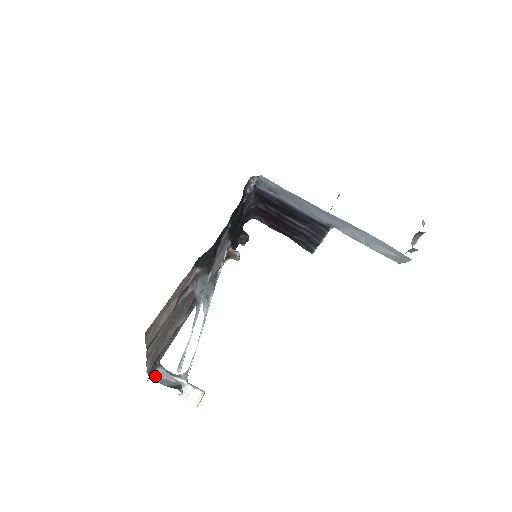
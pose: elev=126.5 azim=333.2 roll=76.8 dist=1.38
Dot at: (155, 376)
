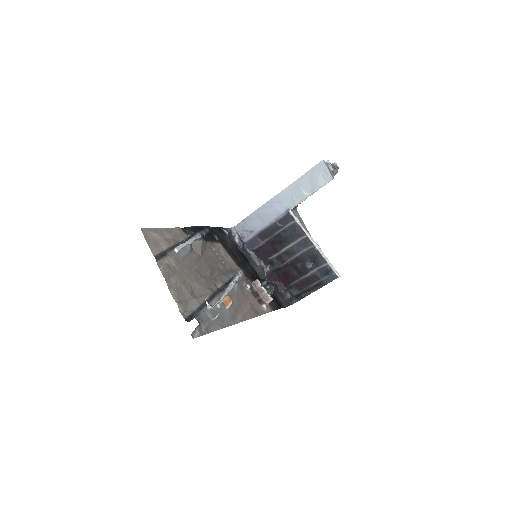
Dot at: occluded
